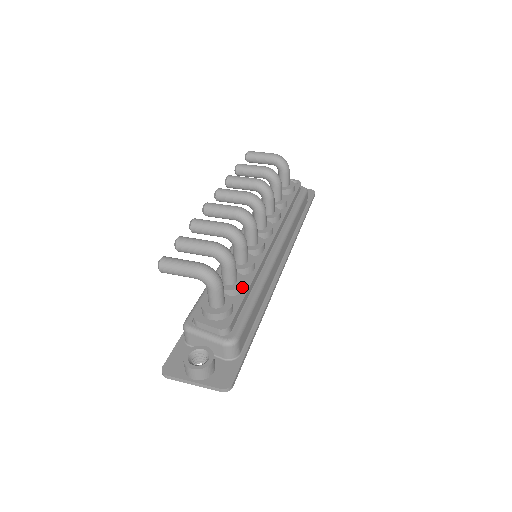
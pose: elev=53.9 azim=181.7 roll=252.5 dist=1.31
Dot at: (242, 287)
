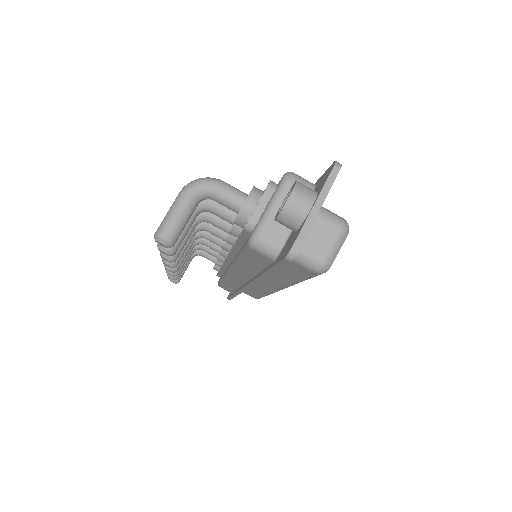
Dot at: occluded
